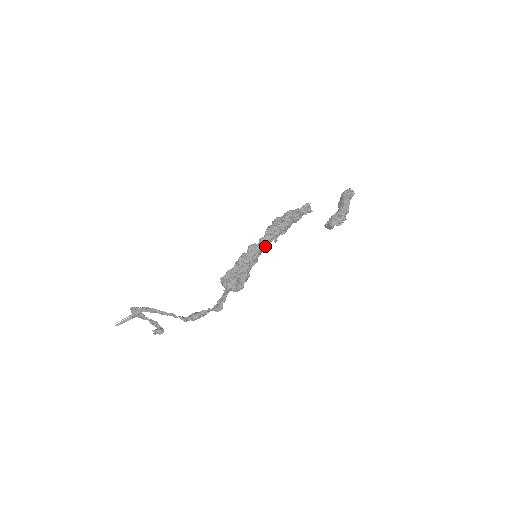
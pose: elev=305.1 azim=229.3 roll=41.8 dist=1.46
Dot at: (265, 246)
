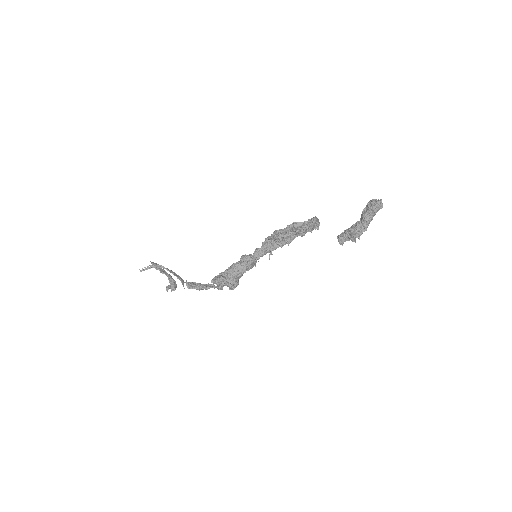
Dot at: (260, 256)
